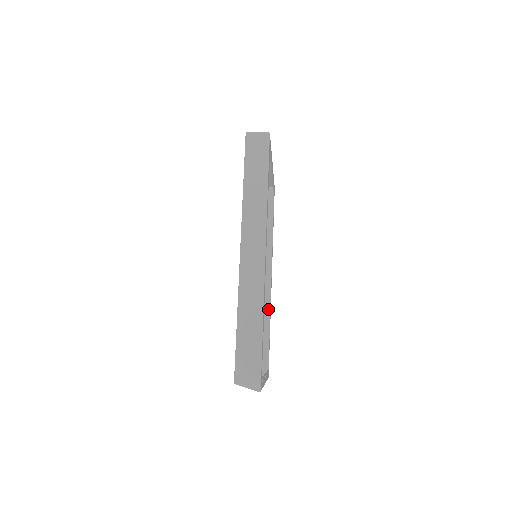
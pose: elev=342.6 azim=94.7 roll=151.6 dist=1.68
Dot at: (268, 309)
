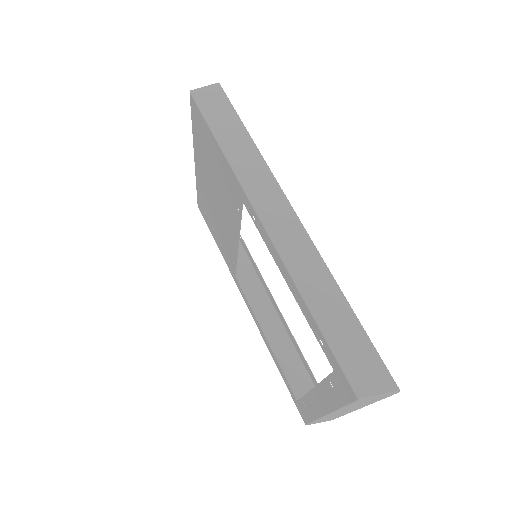
Dot at: (285, 334)
